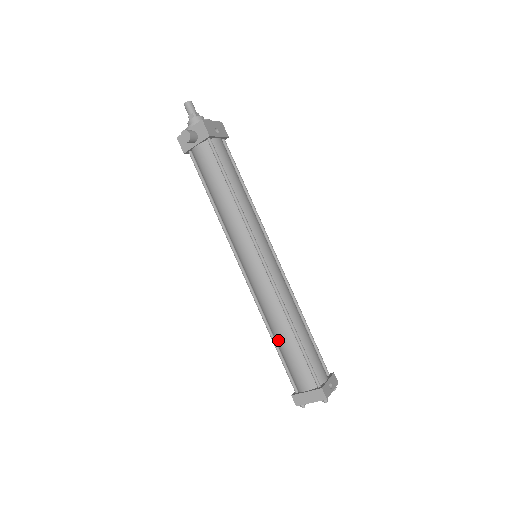
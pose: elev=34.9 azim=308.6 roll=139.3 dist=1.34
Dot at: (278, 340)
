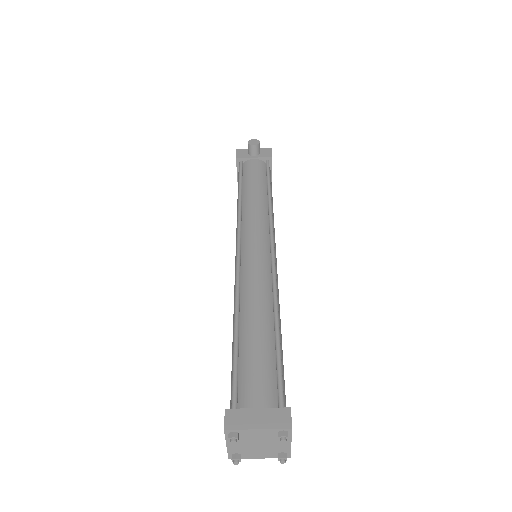
Dot at: (245, 329)
